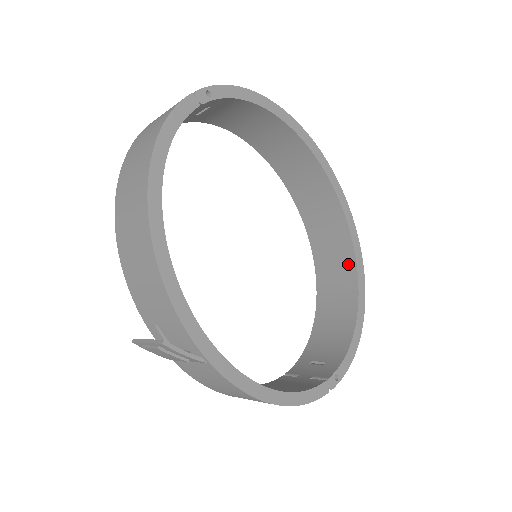
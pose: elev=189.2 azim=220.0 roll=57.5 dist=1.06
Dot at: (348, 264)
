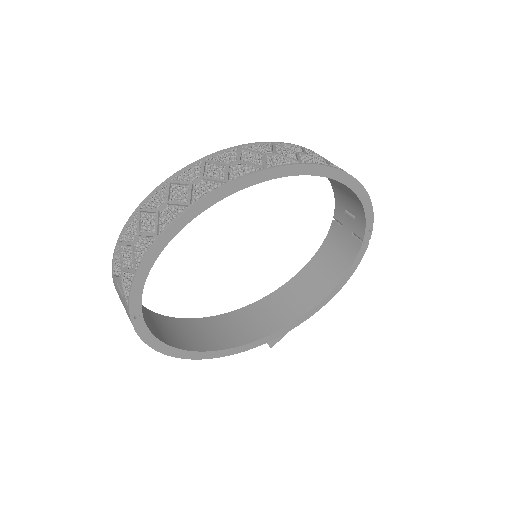
Dot at: occluded
